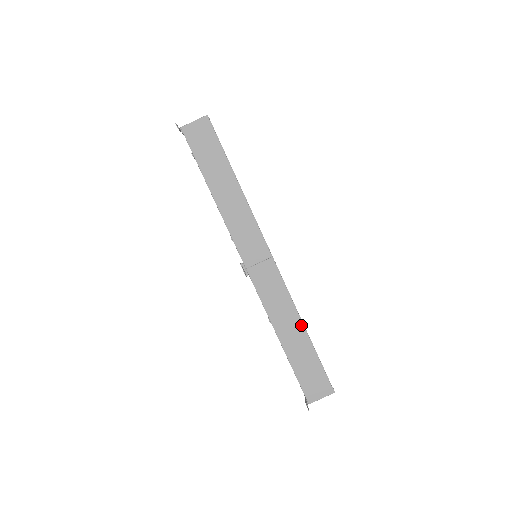
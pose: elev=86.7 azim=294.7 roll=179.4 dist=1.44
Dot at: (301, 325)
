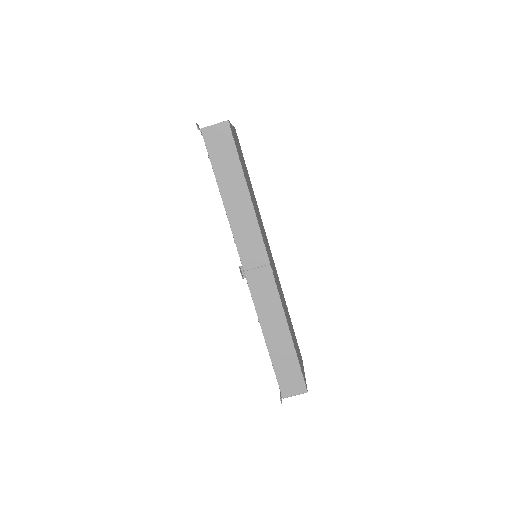
Dot at: (287, 329)
